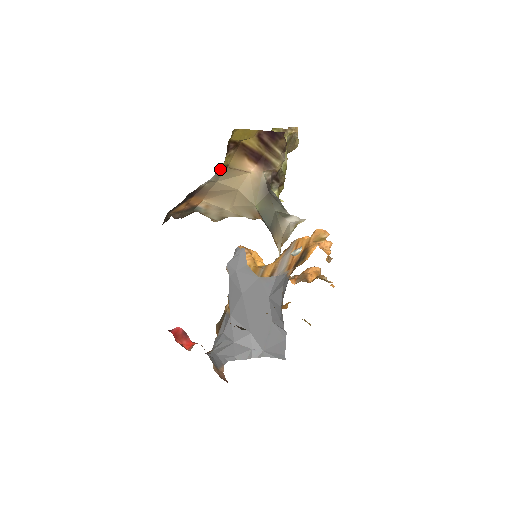
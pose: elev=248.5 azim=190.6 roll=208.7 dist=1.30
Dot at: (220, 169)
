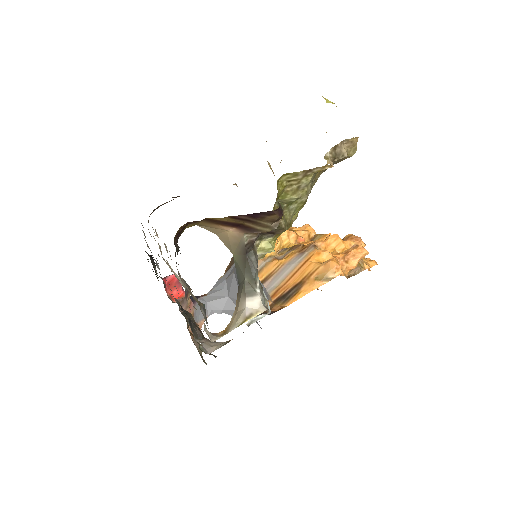
Dot at: occluded
